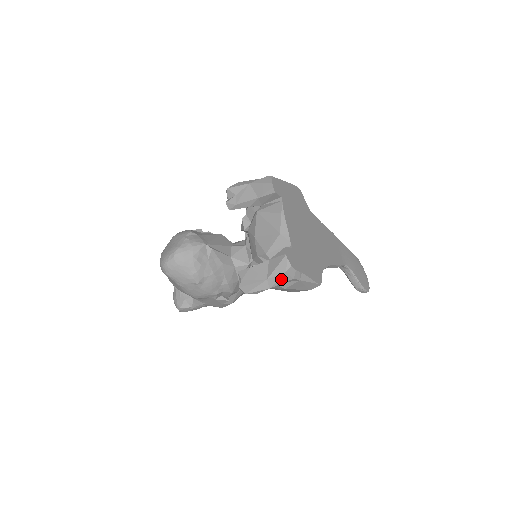
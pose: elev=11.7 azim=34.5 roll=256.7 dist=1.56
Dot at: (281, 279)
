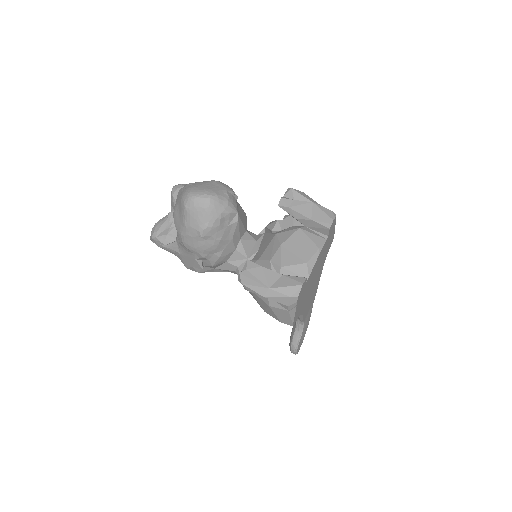
Dot at: (280, 298)
